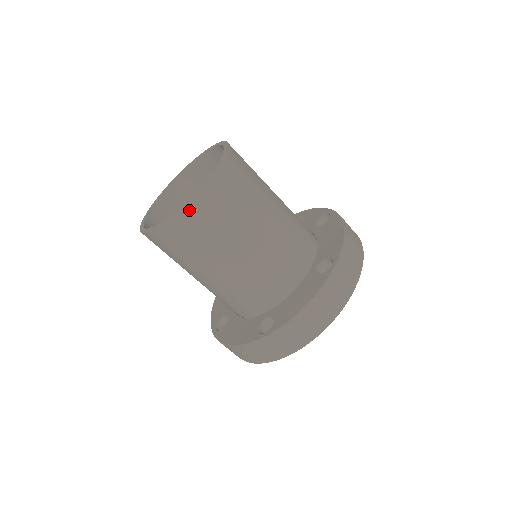
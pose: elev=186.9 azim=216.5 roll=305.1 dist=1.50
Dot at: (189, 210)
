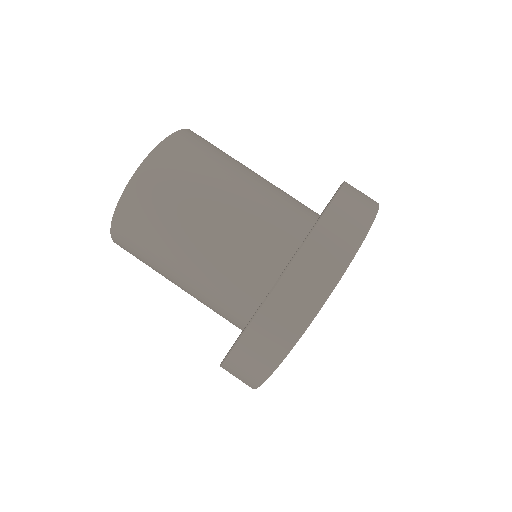
Dot at: (150, 165)
